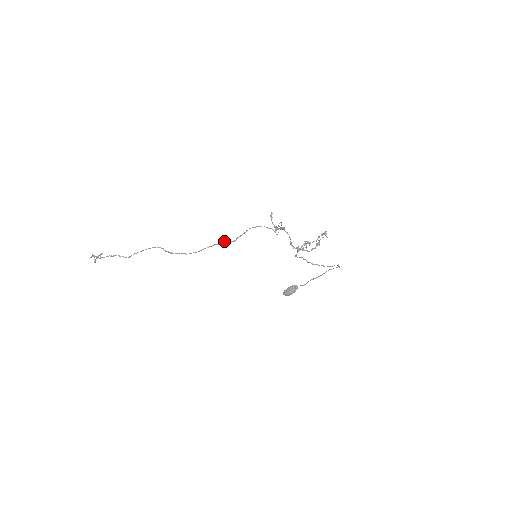
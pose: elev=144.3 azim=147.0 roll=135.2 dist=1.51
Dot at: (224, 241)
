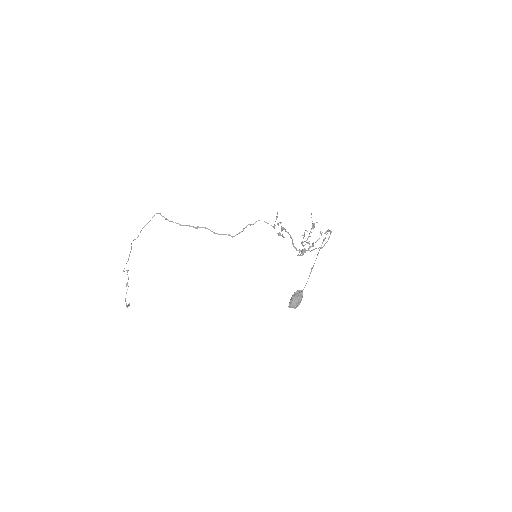
Dot at: (223, 234)
